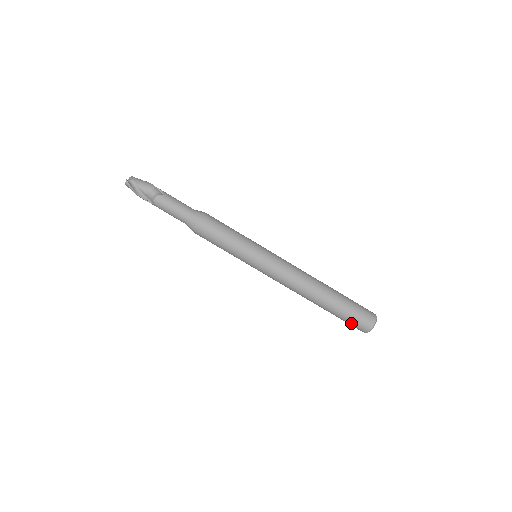
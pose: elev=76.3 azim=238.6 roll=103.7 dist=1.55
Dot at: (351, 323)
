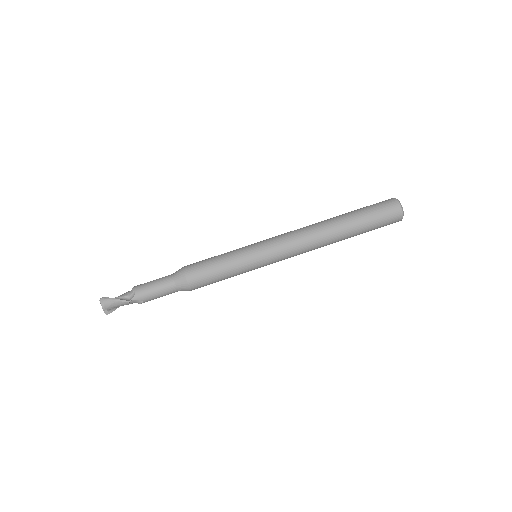
Dot at: (379, 210)
